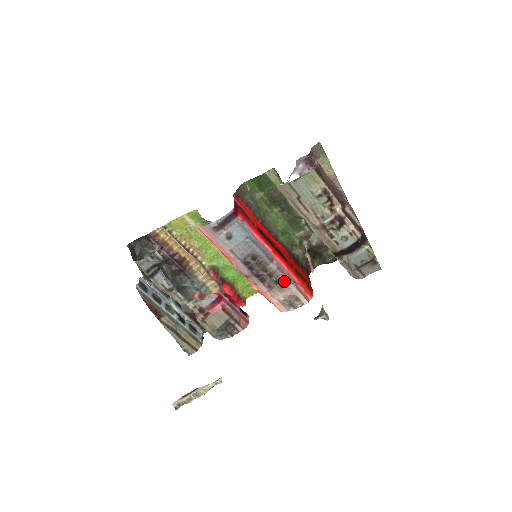
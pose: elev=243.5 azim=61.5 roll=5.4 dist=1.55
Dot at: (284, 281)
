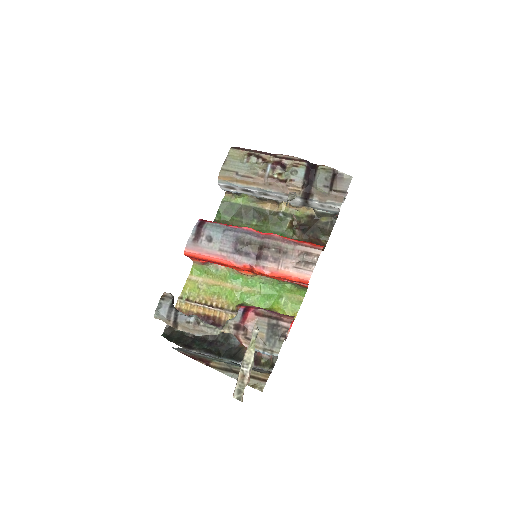
Dot at: (284, 247)
